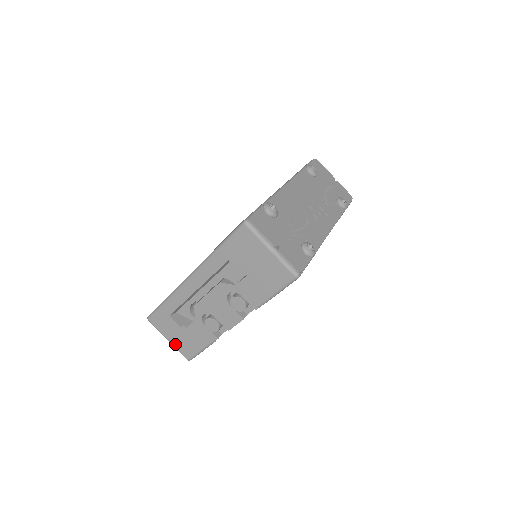
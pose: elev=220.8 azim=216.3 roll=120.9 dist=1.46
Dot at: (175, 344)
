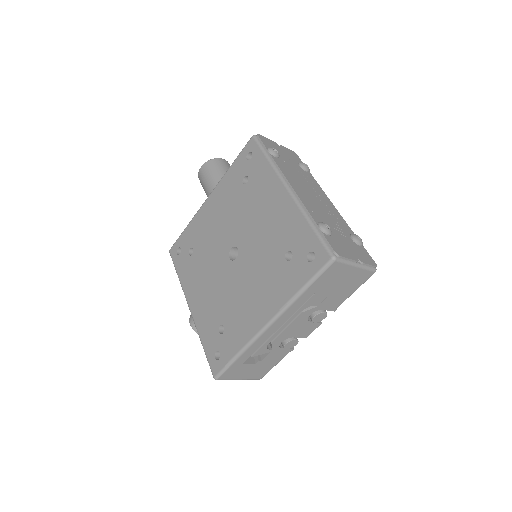
Dot at: (247, 378)
